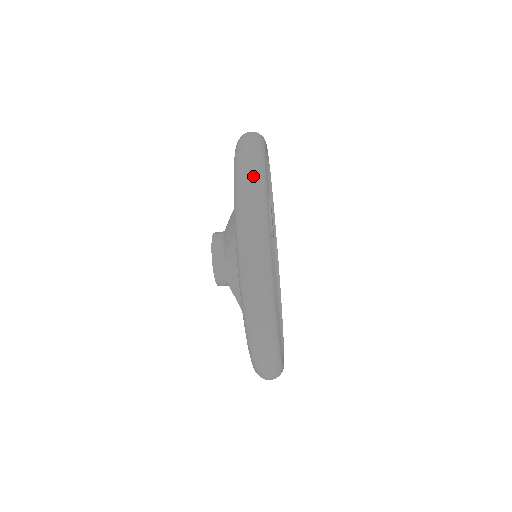
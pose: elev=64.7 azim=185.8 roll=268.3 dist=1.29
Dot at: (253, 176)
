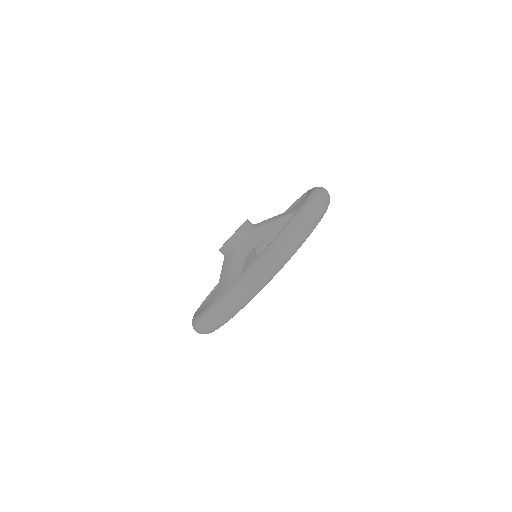
Dot at: (328, 195)
